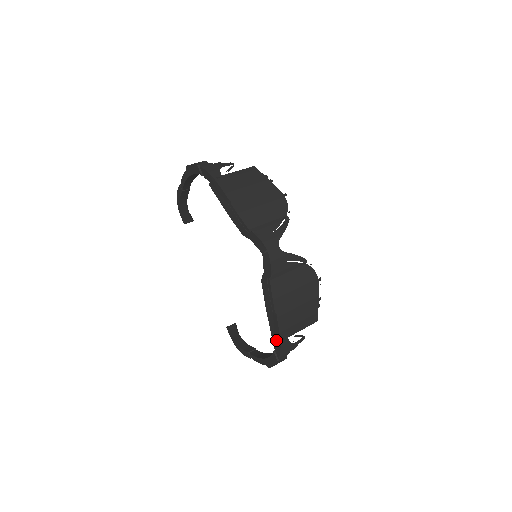
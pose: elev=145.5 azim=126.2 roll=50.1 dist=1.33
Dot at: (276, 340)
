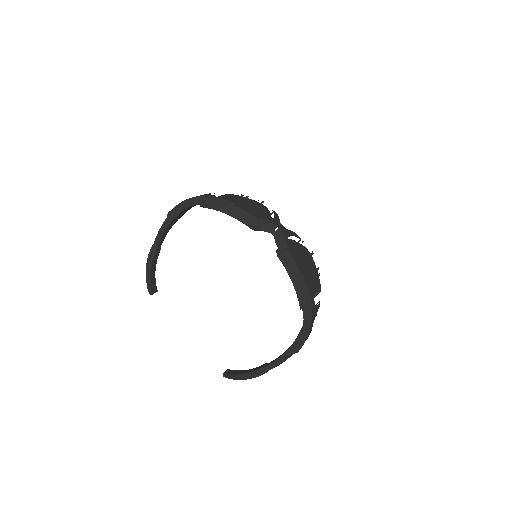
Dot at: (305, 304)
